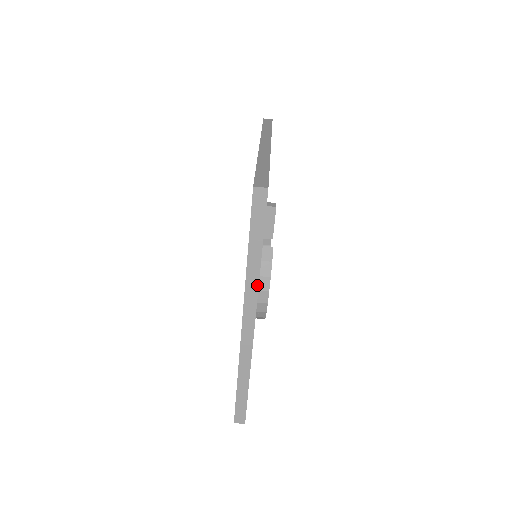
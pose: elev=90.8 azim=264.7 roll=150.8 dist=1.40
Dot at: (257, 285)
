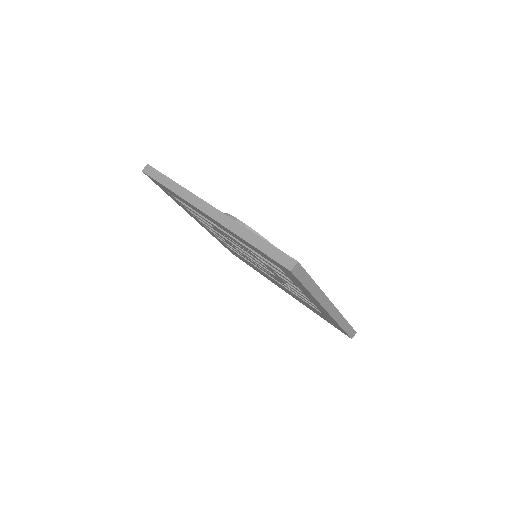
Dot at: (188, 192)
